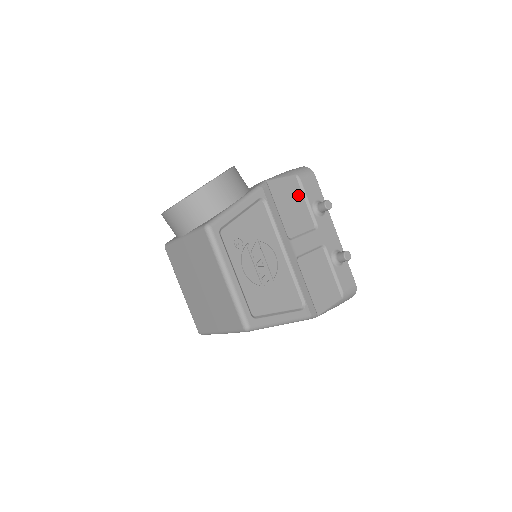
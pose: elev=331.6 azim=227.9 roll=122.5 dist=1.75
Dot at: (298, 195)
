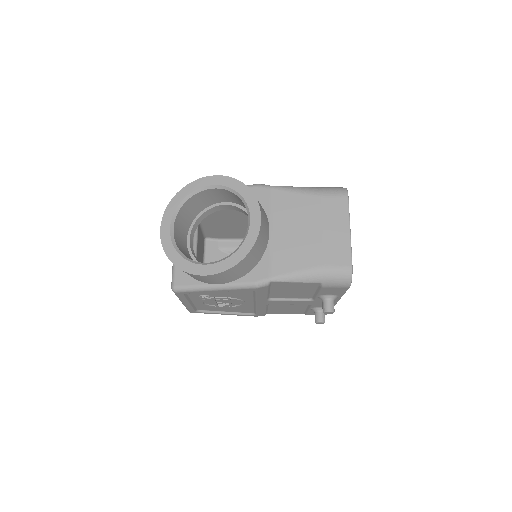
Dot at: (309, 289)
